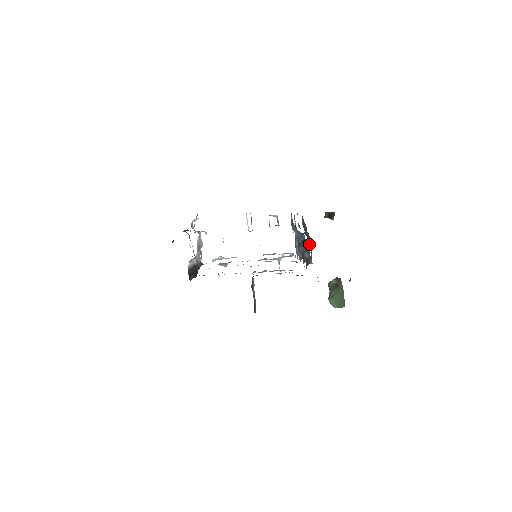
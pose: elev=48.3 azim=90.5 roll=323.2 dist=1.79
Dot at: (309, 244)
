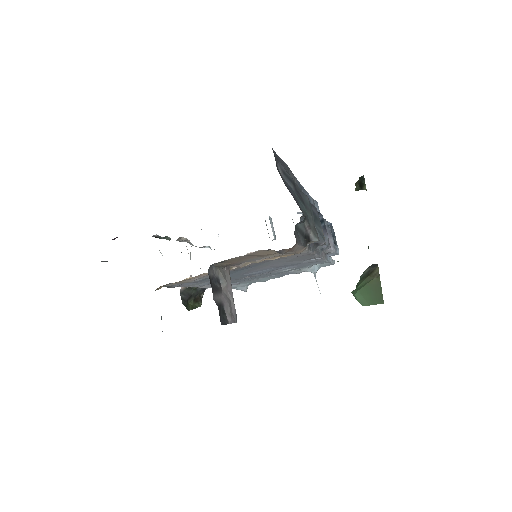
Dot at: (302, 206)
